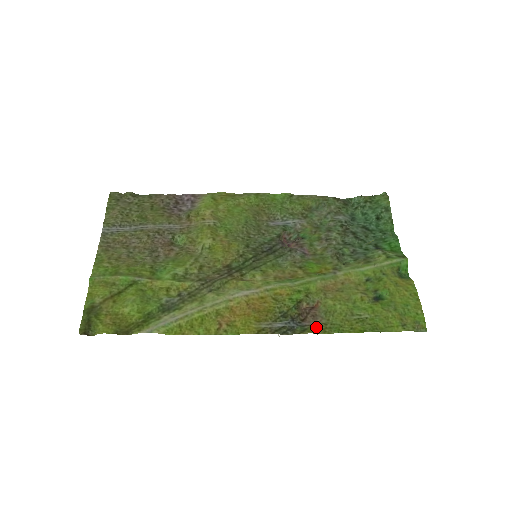
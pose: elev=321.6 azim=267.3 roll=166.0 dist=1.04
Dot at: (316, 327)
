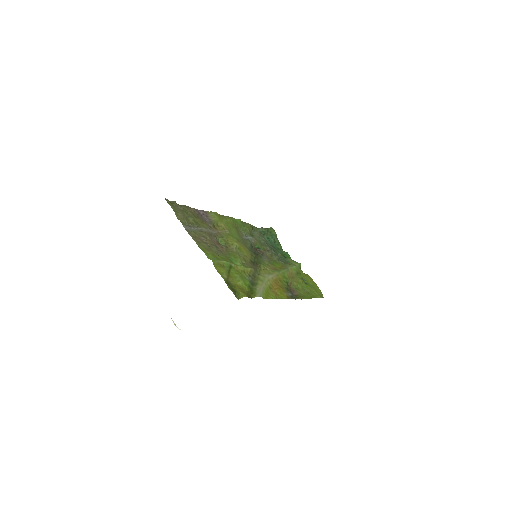
Dot at: (299, 296)
